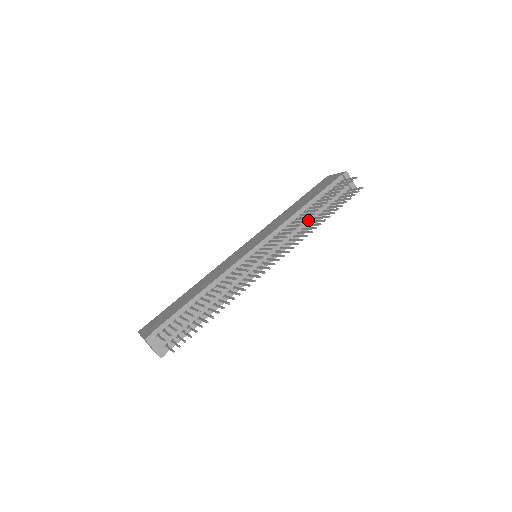
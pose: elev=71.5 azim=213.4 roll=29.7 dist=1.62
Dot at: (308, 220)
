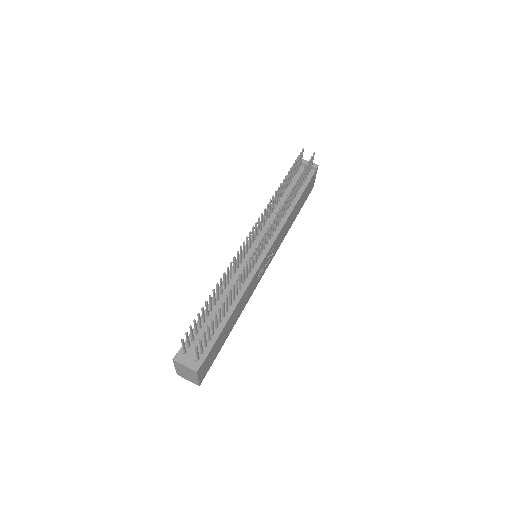
Dot at: occluded
